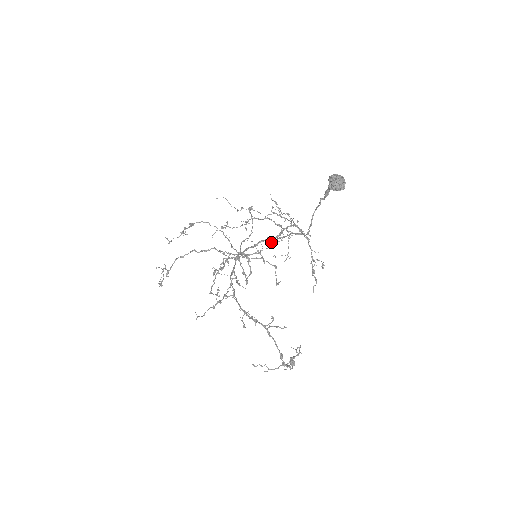
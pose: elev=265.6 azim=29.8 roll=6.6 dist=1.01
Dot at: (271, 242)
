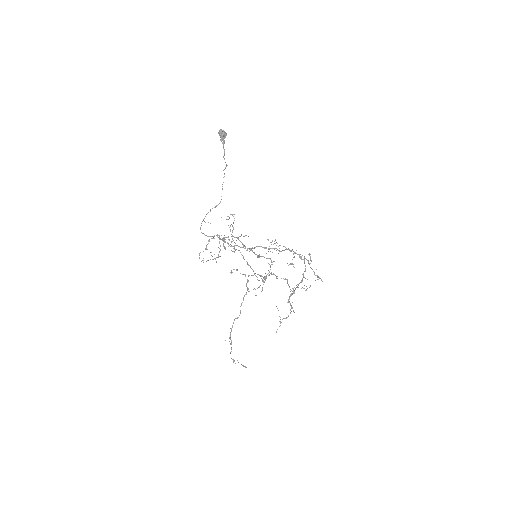
Dot at: (265, 248)
